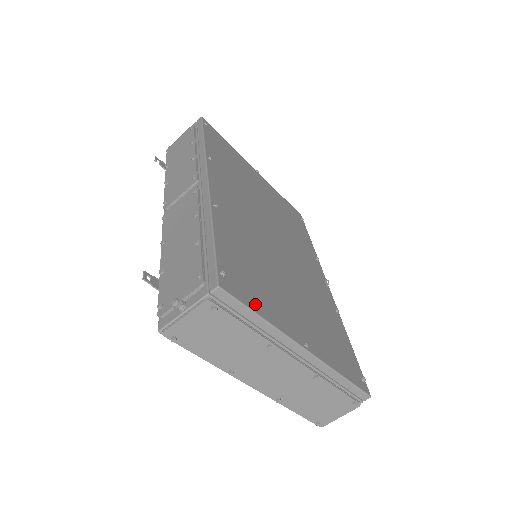
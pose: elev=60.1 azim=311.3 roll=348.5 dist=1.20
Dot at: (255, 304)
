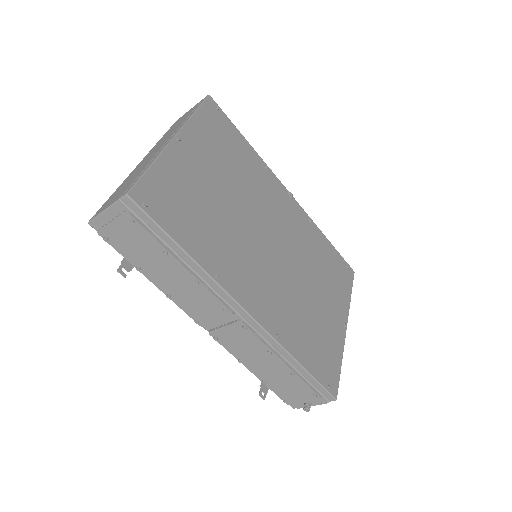
Dot at: (336, 364)
